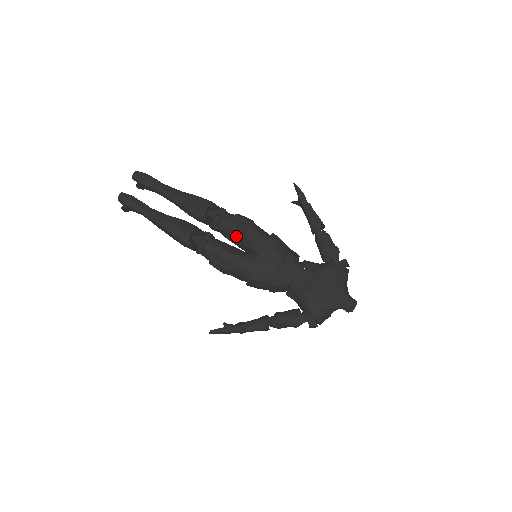
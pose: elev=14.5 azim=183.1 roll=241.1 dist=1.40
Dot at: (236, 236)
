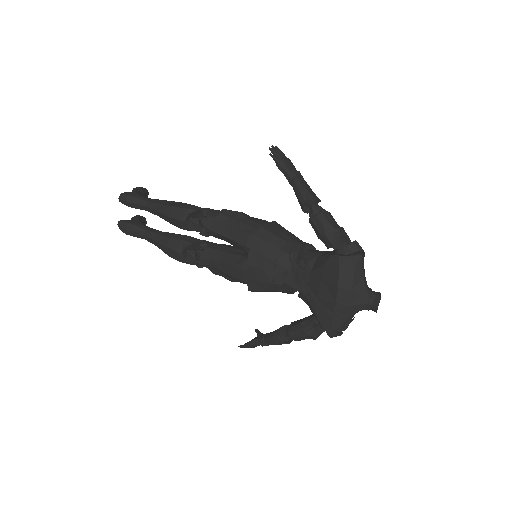
Dot at: (226, 240)
